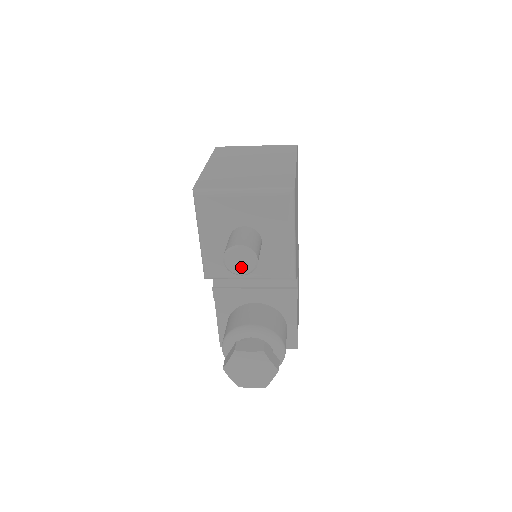
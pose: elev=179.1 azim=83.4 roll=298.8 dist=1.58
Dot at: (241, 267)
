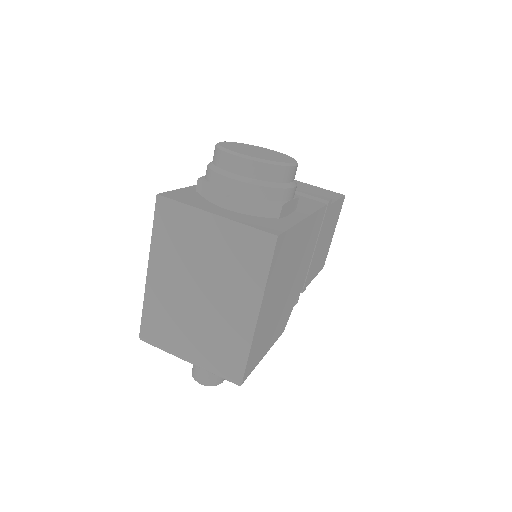
Dot at: occluded
